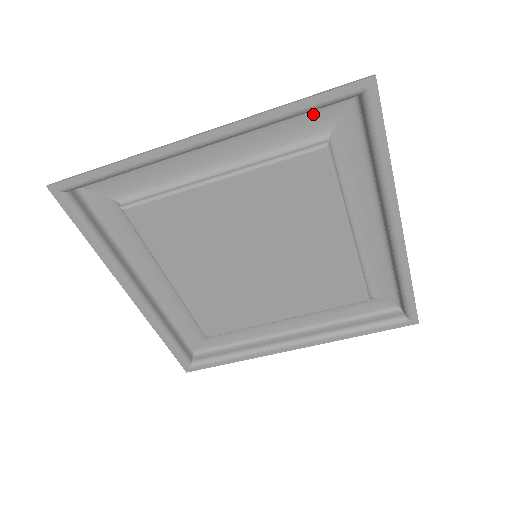
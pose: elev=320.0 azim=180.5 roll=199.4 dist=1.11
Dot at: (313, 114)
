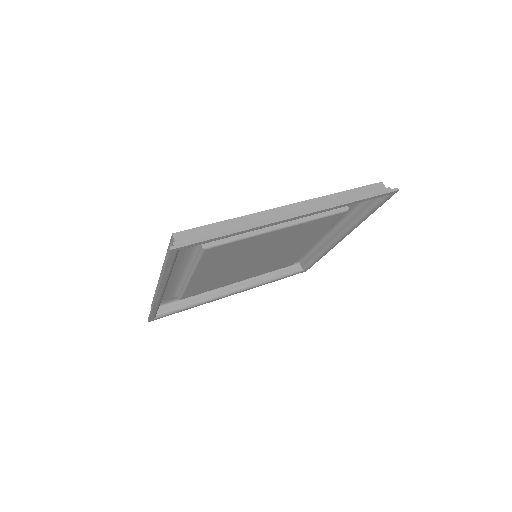
Dot at: occluded
